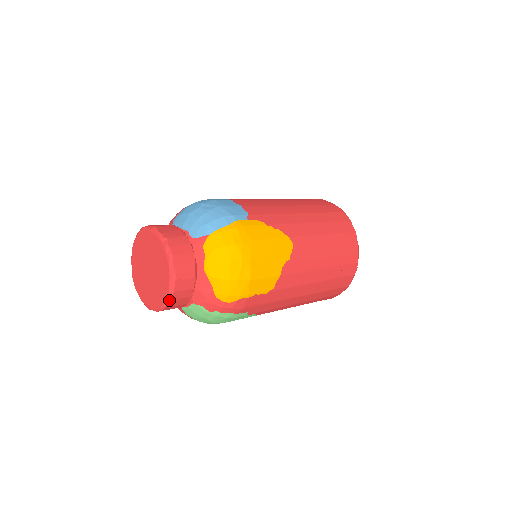
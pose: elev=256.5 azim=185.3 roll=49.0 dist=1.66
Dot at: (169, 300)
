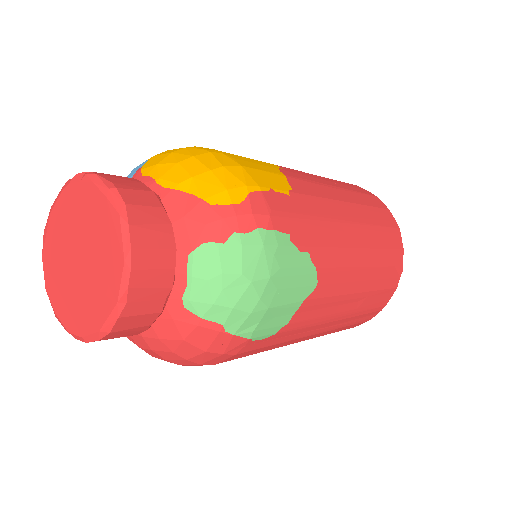
Dot at: (127, 224)
